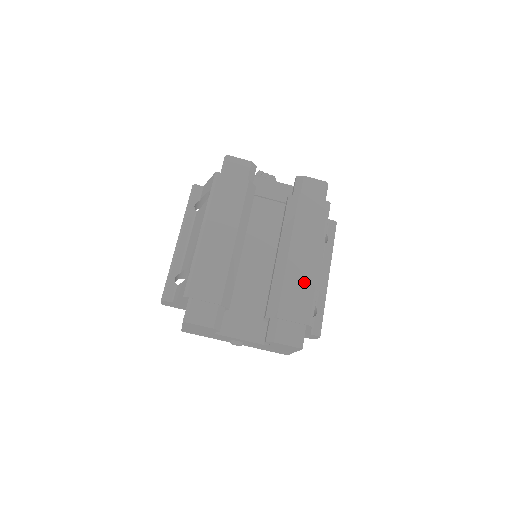
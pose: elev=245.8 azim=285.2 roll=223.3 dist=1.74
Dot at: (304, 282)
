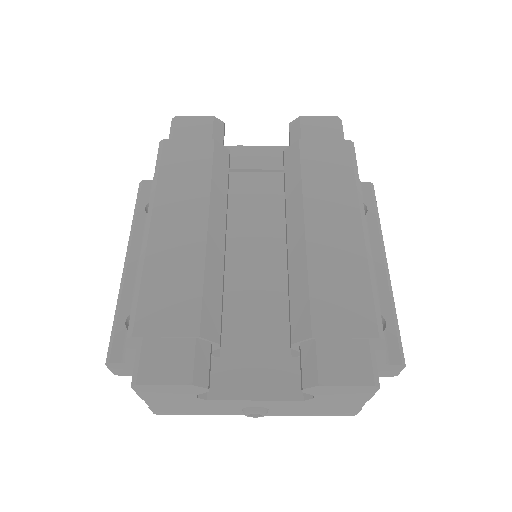
Dot at: (346, 264)
